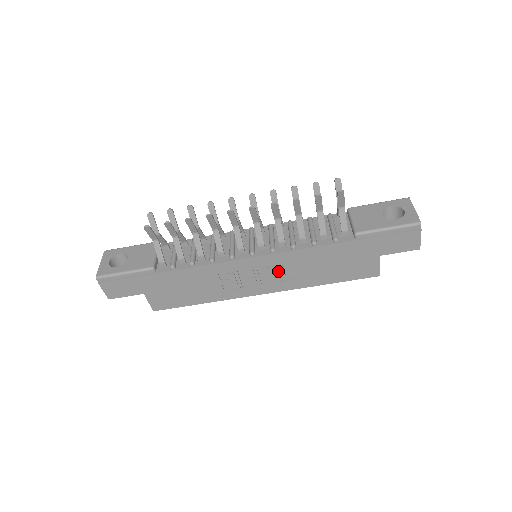
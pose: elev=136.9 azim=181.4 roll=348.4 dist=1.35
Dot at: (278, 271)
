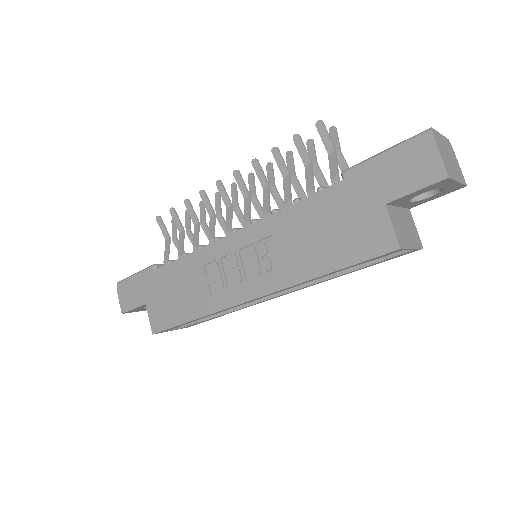
Dot at: (261, 254)
